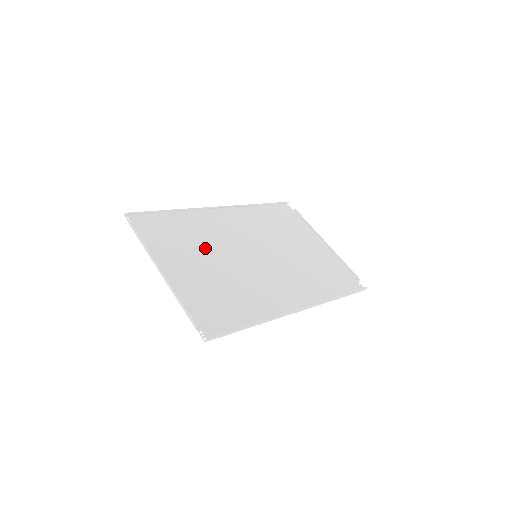
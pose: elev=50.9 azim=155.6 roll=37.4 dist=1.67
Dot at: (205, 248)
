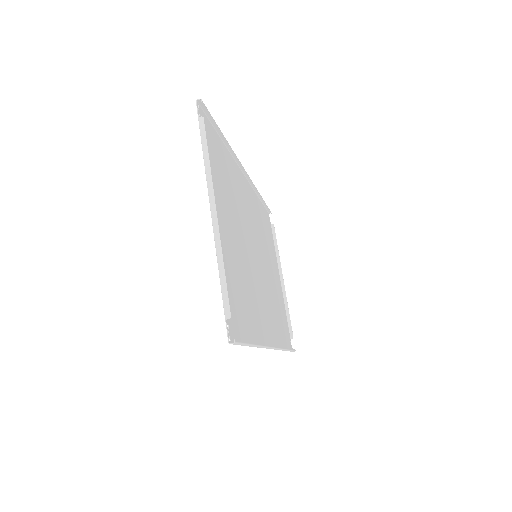
Dot at: (235, 212)
